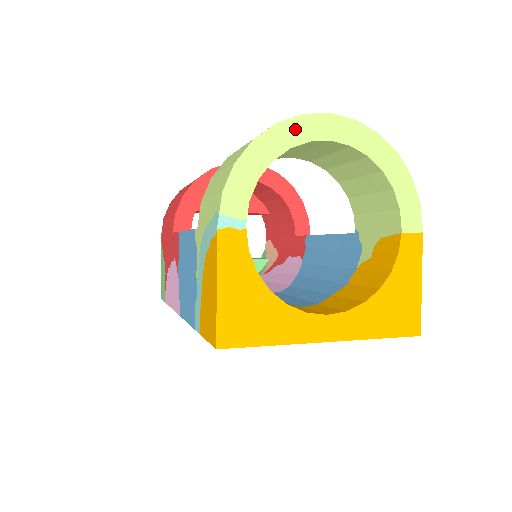
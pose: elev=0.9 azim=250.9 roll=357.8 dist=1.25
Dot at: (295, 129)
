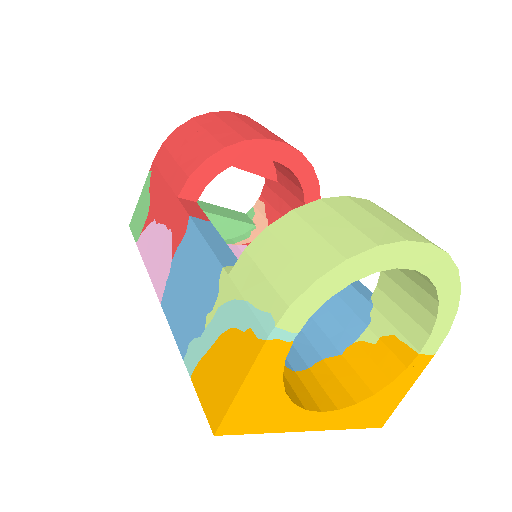
Dot at: (391, 254)
